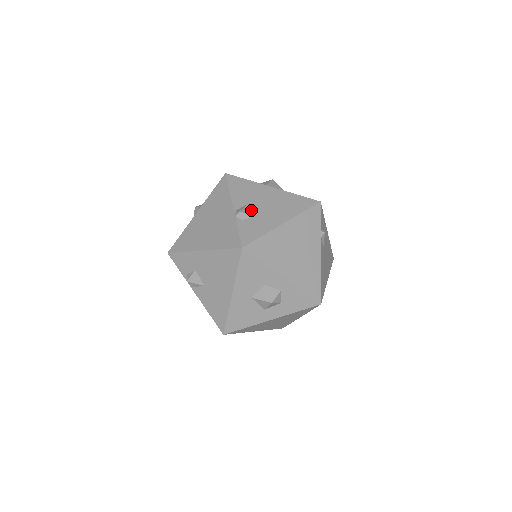
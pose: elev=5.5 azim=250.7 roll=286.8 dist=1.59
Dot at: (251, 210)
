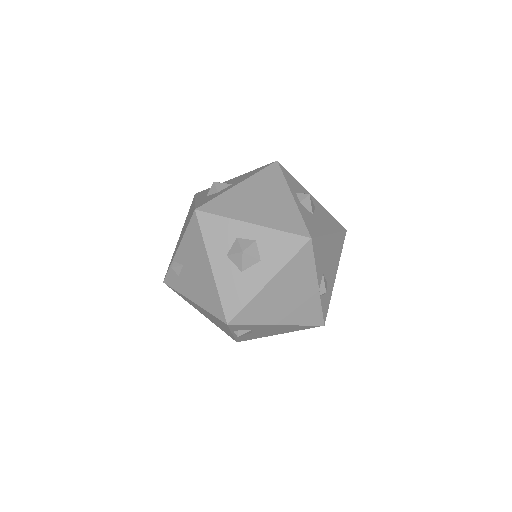
Dot at: (325, 278)
